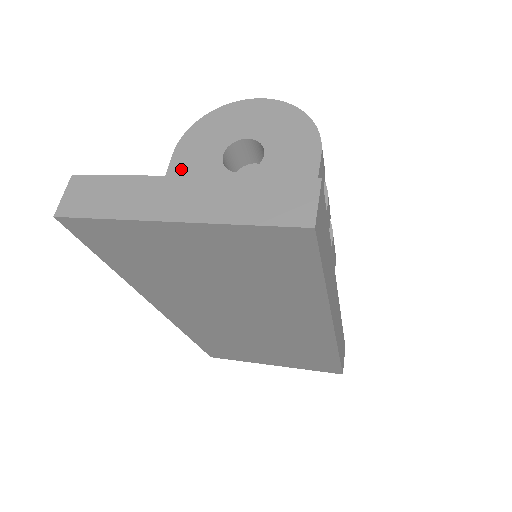
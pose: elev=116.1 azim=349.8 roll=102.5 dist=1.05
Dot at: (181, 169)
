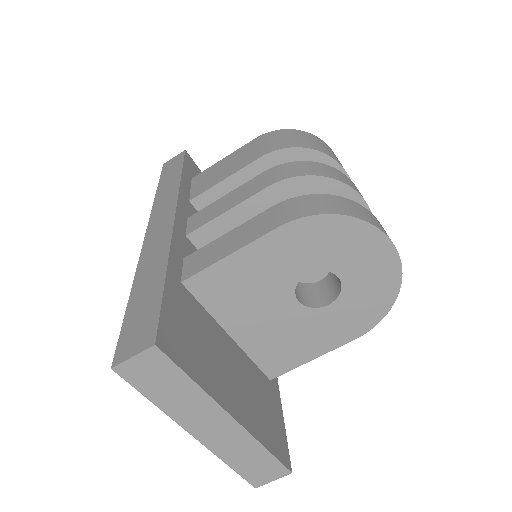
Dot at: (267, 252)
